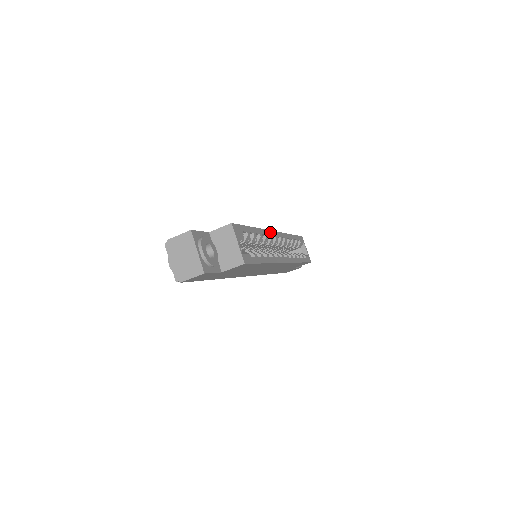
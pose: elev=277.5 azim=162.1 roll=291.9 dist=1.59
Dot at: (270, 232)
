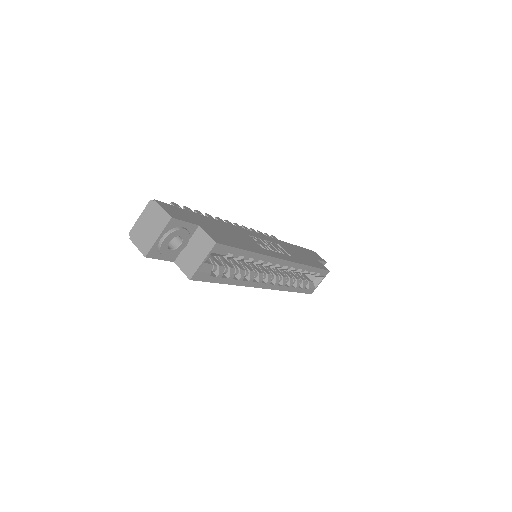
Dot at: (276, 260)
